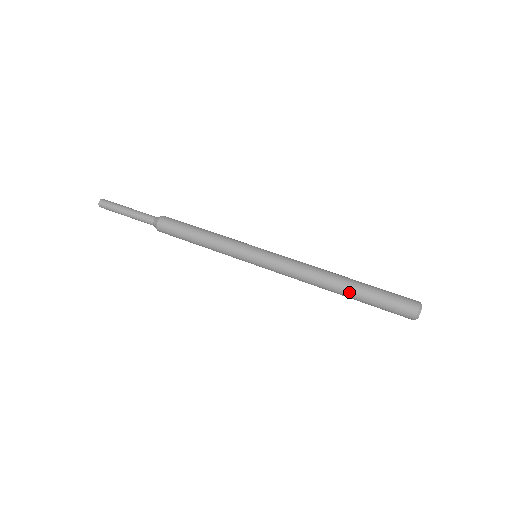
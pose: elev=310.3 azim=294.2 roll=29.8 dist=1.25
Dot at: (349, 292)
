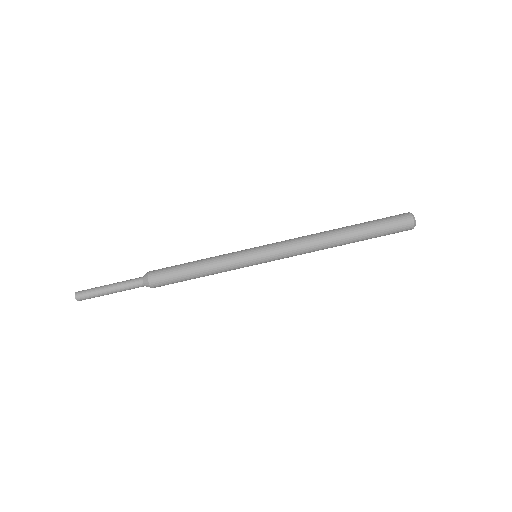
Dot at: occluded
